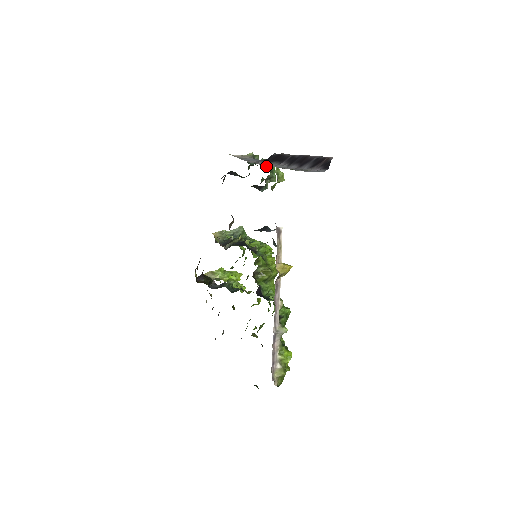
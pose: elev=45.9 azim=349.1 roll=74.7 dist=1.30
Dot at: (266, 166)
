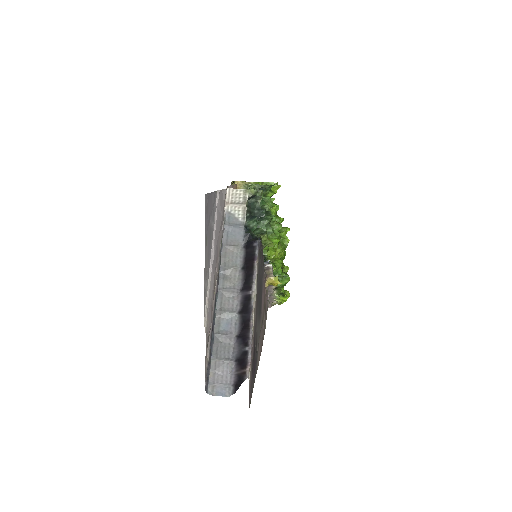
Dot at: (256, 230)
